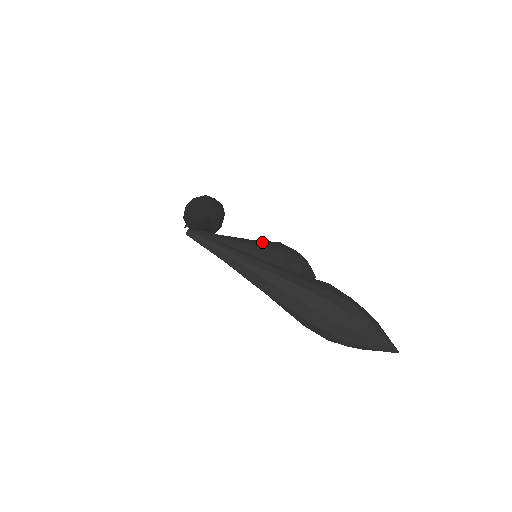
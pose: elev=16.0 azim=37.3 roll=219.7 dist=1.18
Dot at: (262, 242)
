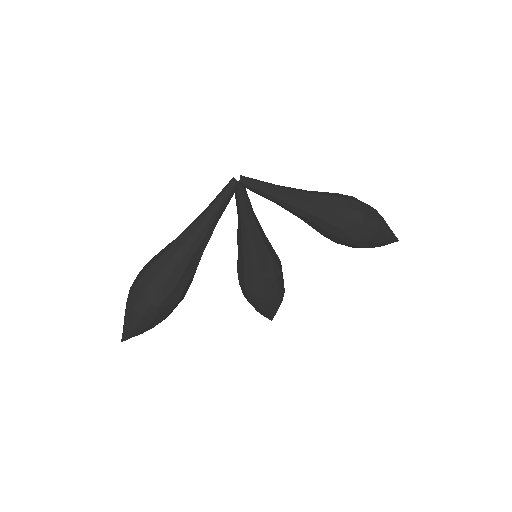
Dot at: occluded
